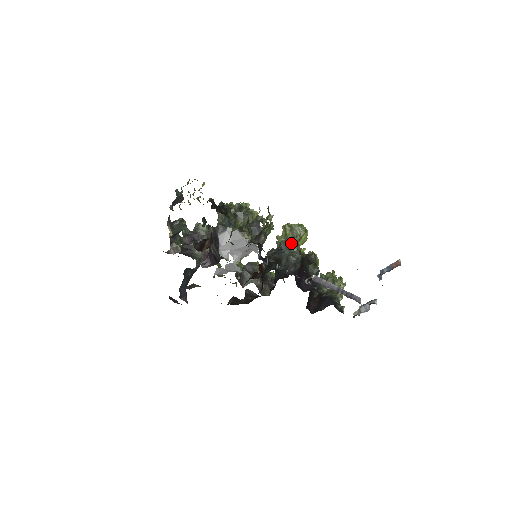
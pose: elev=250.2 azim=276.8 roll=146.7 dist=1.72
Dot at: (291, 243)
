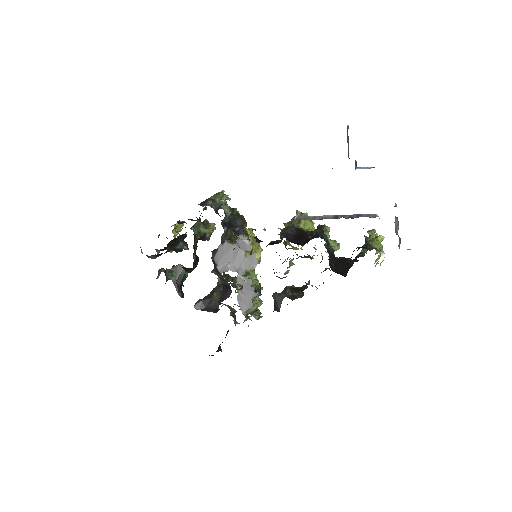
Dot at: occluded
